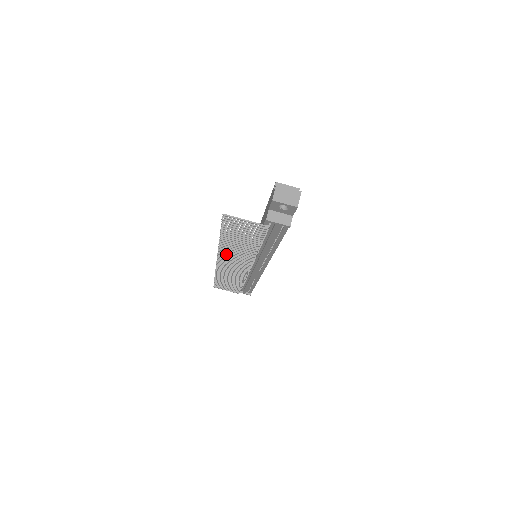
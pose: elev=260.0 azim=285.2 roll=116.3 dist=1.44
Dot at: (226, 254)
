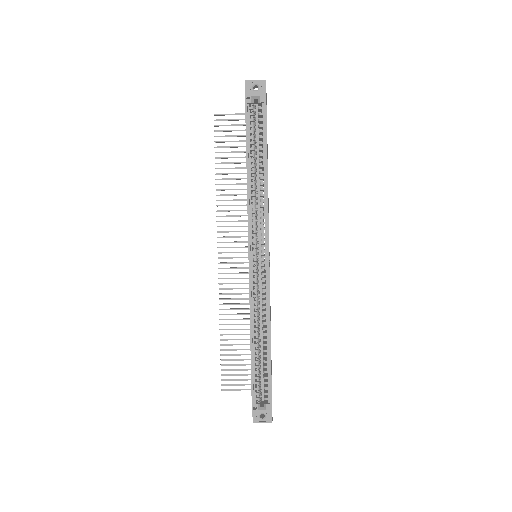
Dot at: occluded
